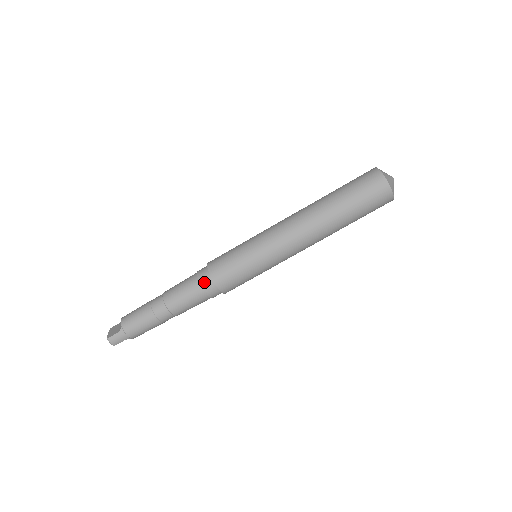
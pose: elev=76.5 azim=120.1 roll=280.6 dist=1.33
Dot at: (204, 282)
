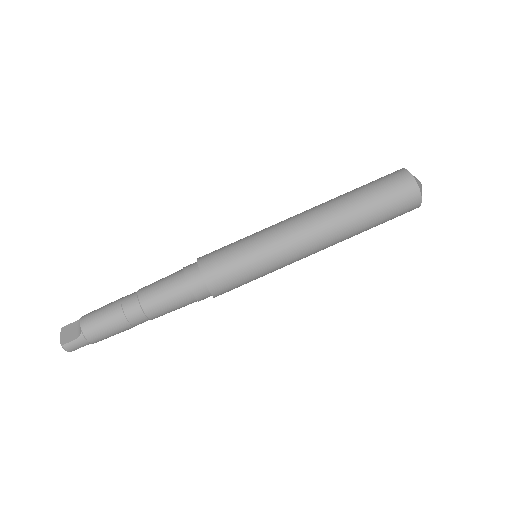
Dot at: (195, 287)
